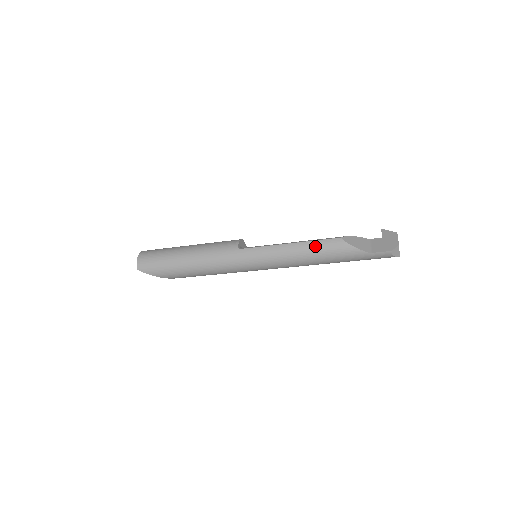
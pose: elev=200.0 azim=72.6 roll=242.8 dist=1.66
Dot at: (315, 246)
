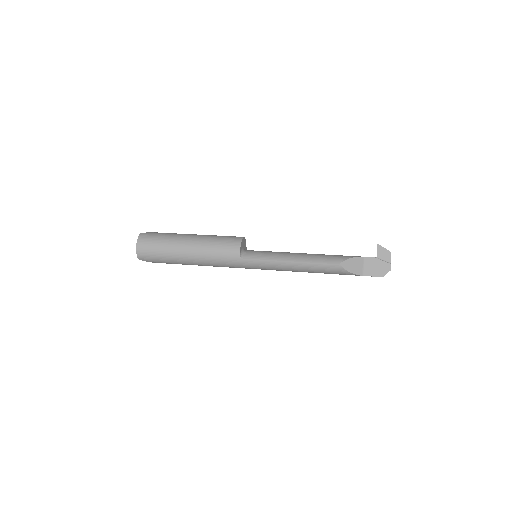
Dot at: (315, 267)
